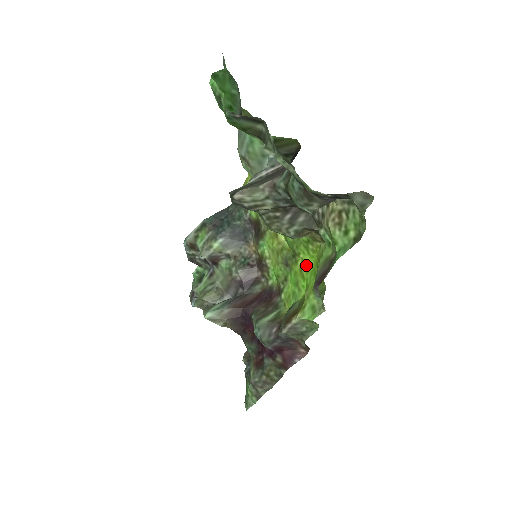
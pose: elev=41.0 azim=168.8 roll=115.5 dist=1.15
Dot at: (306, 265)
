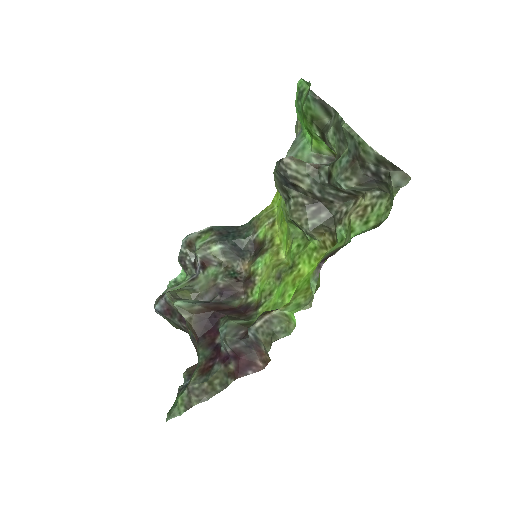
Dot at: (301, 275)
